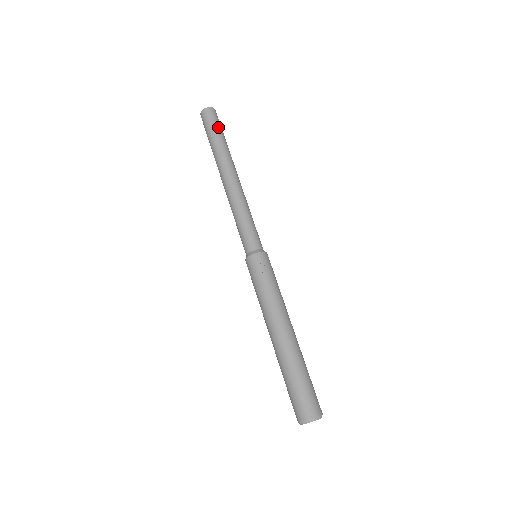
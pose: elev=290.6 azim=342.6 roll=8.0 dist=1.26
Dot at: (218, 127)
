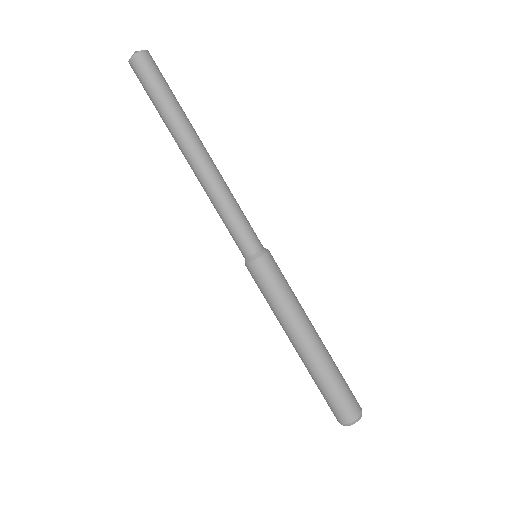
Dot at: (166, 82)
